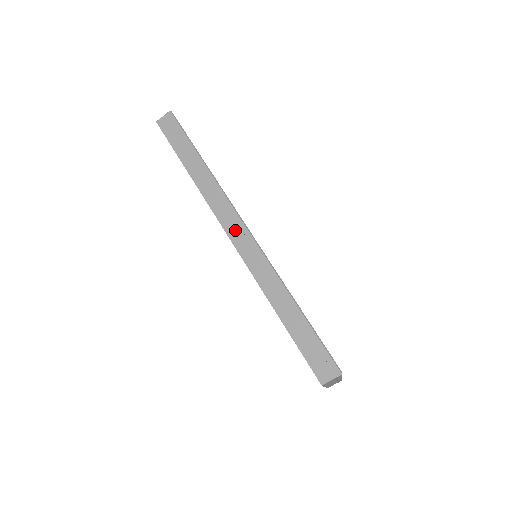
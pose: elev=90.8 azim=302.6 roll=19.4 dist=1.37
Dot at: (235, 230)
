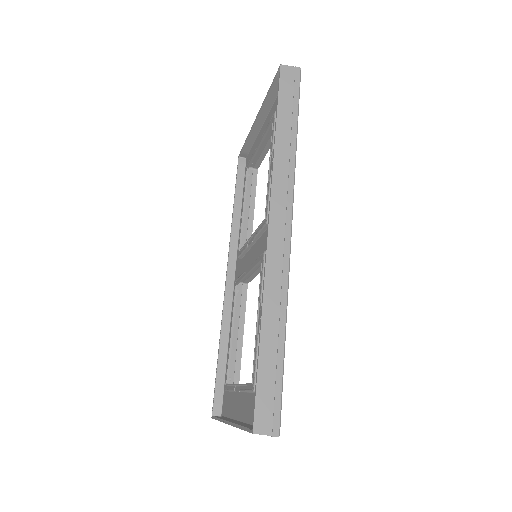
Dot at: (279, 224)
